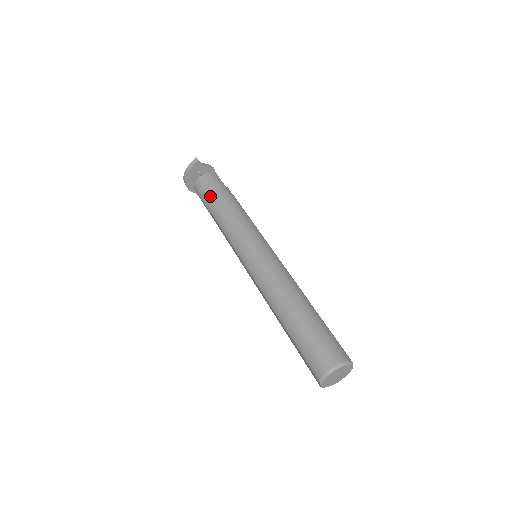
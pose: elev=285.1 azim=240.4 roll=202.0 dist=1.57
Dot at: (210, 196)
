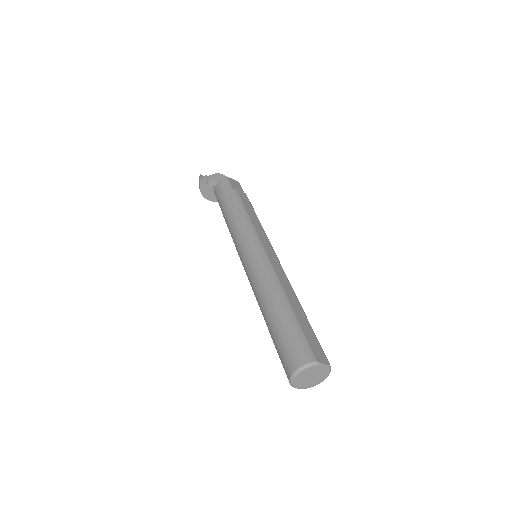
Dot at: (220, 206)
